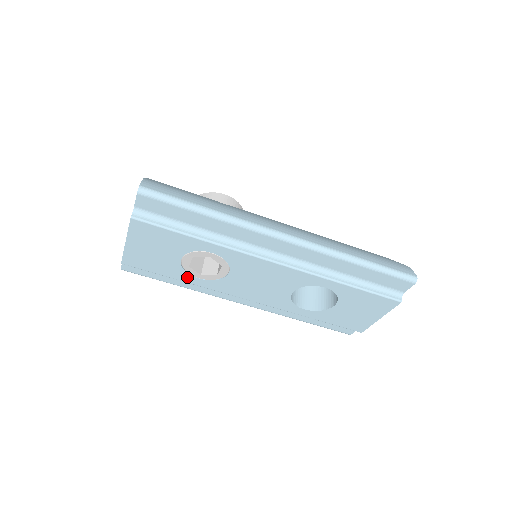
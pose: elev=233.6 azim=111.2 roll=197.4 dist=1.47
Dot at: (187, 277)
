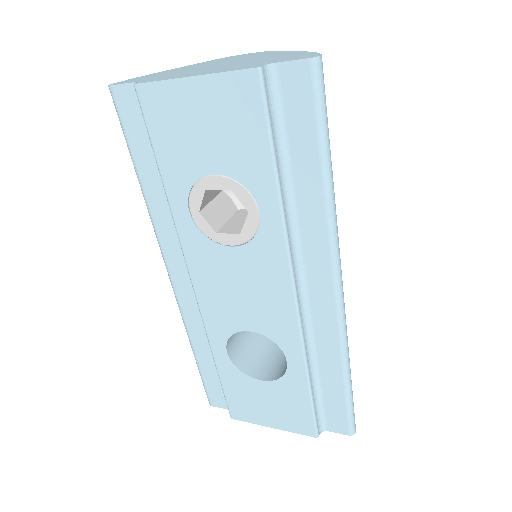
Dot at: (180, 194)
